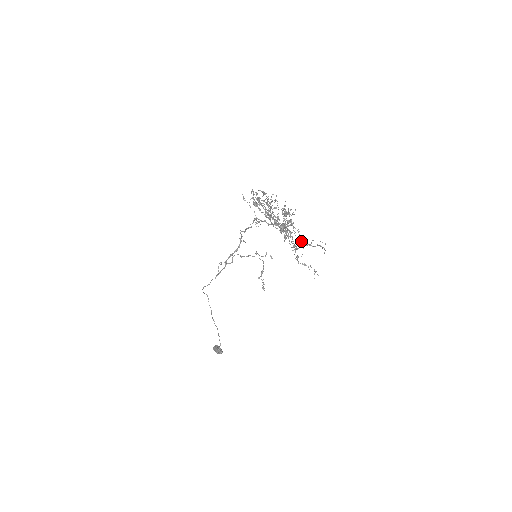
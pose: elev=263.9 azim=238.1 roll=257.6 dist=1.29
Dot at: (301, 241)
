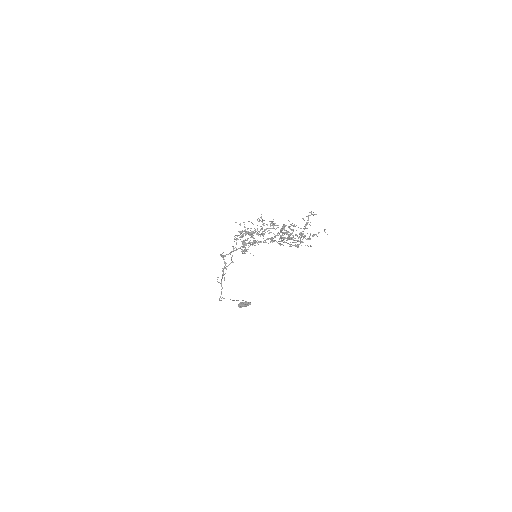
Dot at: occluded
